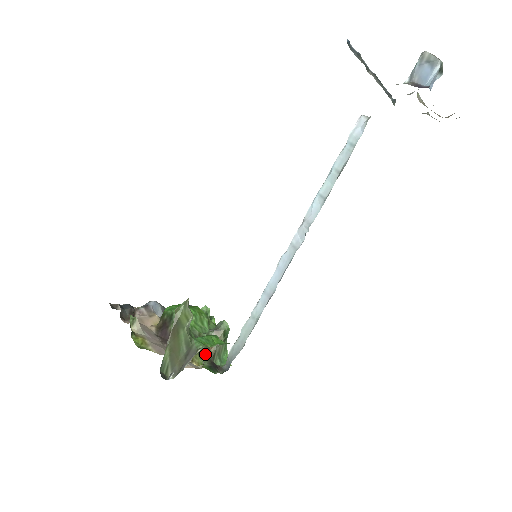
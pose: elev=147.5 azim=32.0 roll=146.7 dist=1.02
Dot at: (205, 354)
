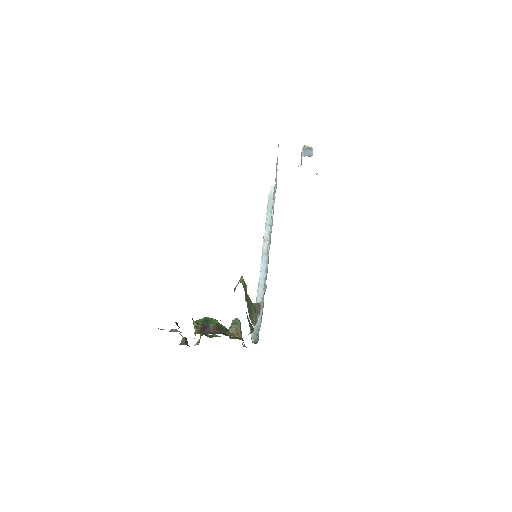
Dot at: occluded
